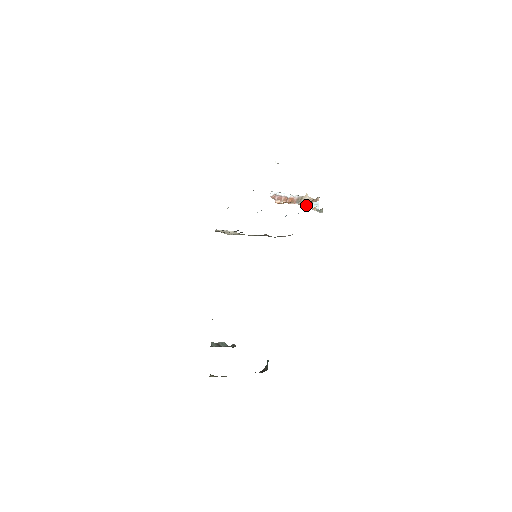
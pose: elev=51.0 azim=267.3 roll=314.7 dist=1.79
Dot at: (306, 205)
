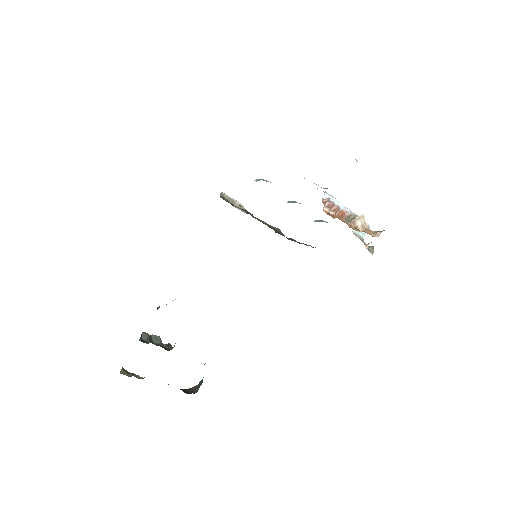
Dot at: (355, 229)
